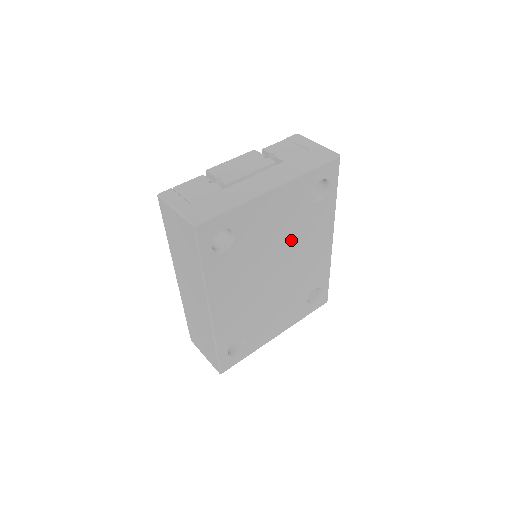
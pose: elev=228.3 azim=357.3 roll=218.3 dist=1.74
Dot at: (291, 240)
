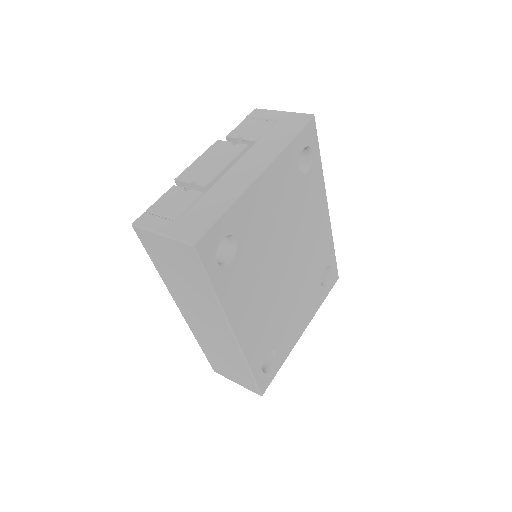
Dot at: (291, 225)
